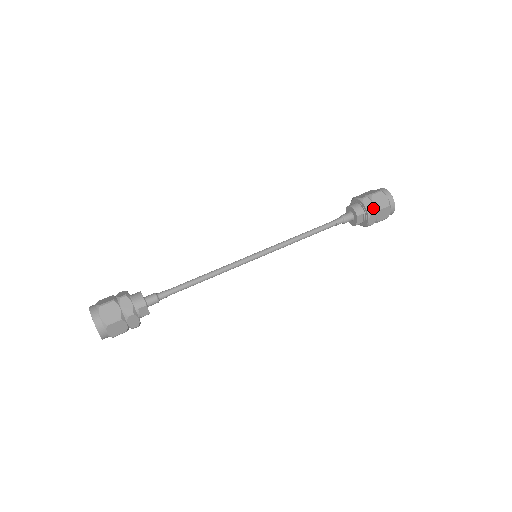
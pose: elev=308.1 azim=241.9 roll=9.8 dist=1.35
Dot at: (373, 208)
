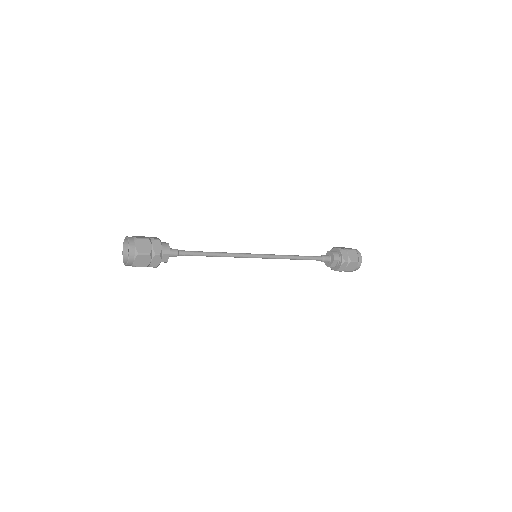
Dot at: (347, 259)
